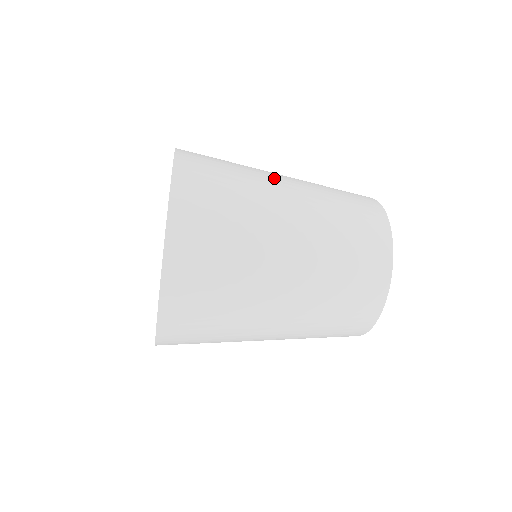
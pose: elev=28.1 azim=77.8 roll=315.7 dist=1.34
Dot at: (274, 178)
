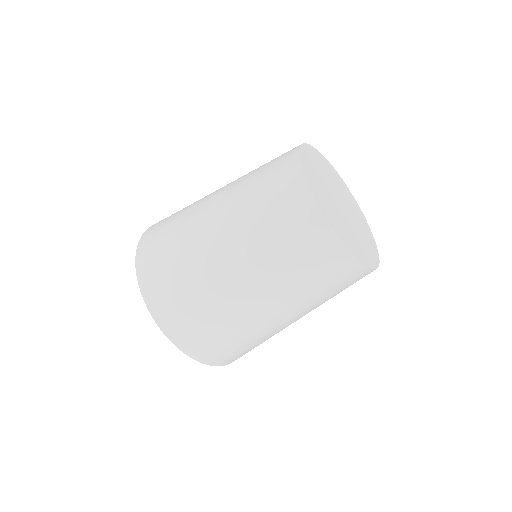
Dot at: occluded
